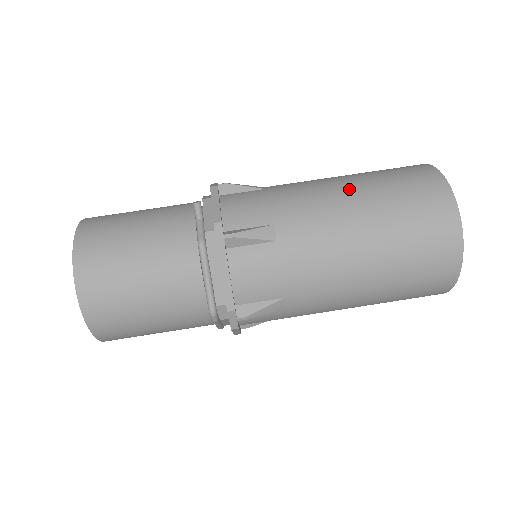
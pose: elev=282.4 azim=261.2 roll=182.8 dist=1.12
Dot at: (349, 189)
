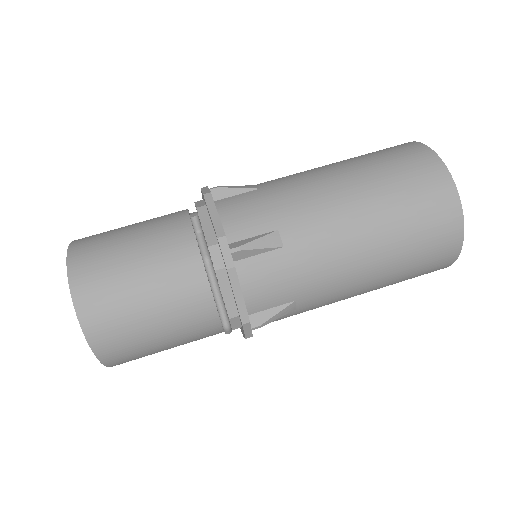
Dot at: (348, 181)
